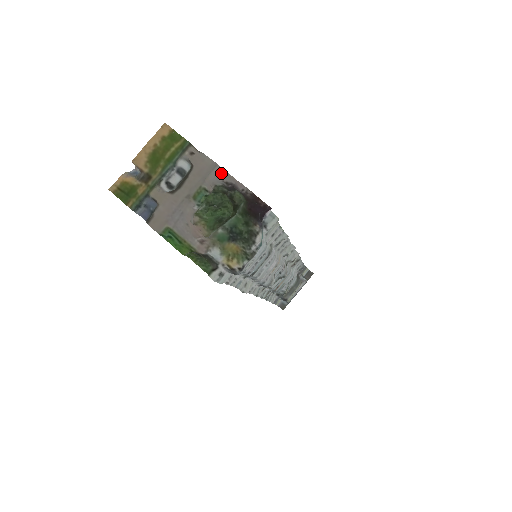
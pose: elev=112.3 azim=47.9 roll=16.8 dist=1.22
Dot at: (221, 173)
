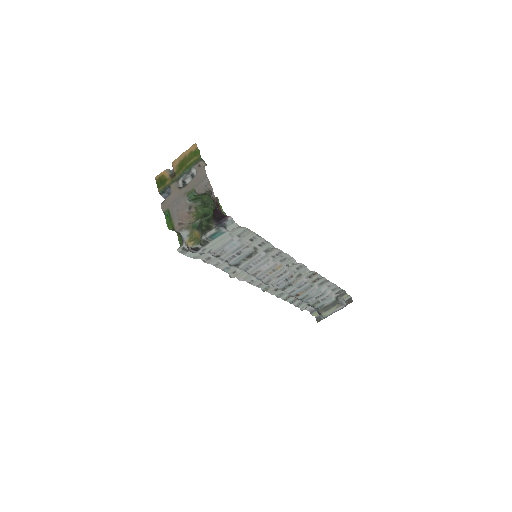
Dot at: (207, 183)
